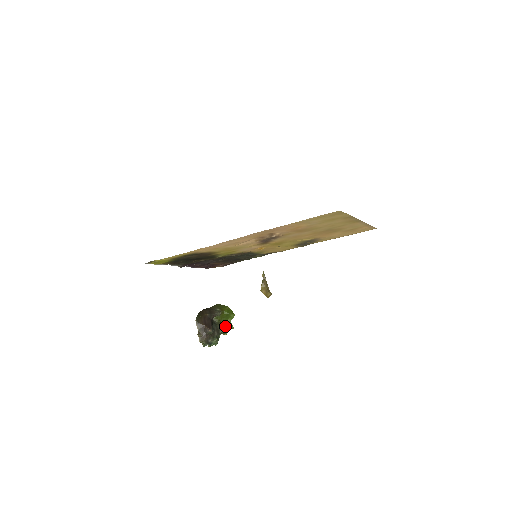
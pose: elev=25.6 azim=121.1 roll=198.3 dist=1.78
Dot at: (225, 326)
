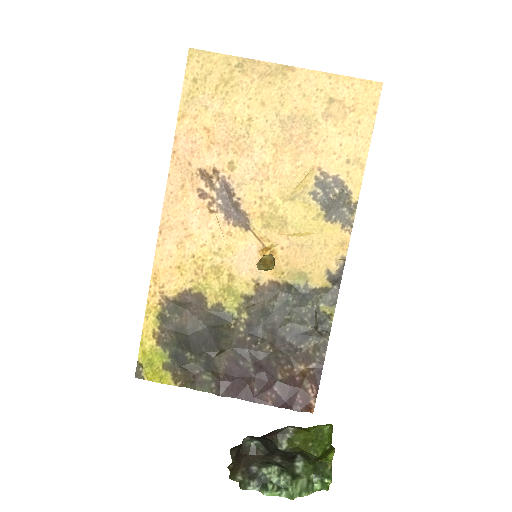
Dot at: (320, 459)
